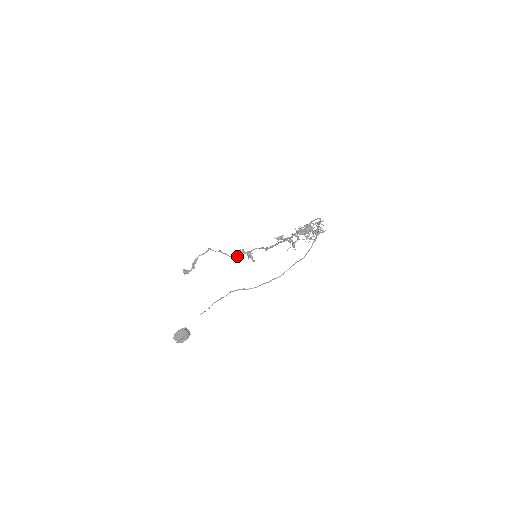
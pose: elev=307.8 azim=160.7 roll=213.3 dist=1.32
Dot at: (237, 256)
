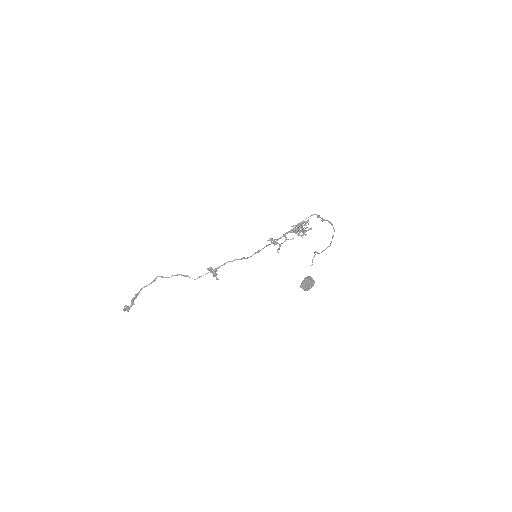
Dot at: (198, 277)
